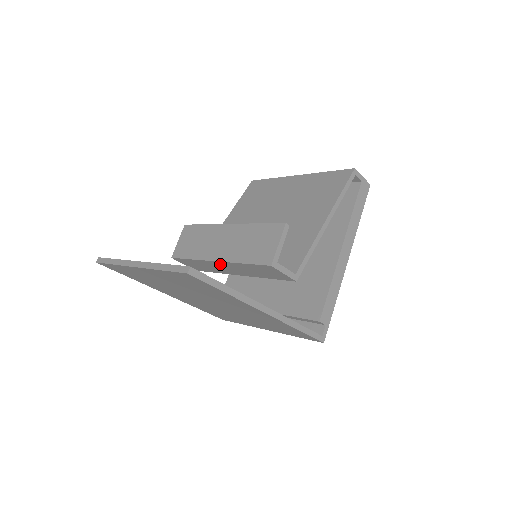
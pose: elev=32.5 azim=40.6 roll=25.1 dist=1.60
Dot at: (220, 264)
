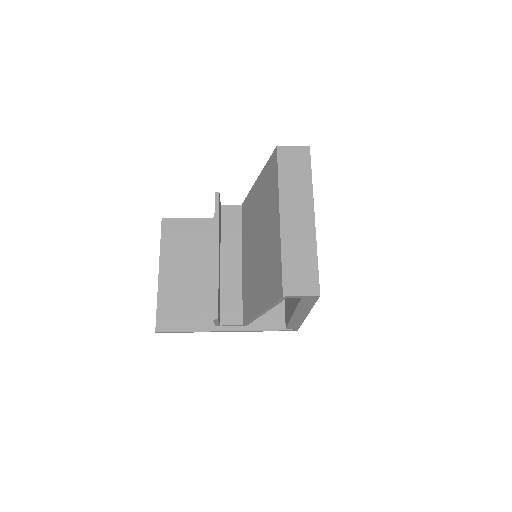
Dot at: occluded
